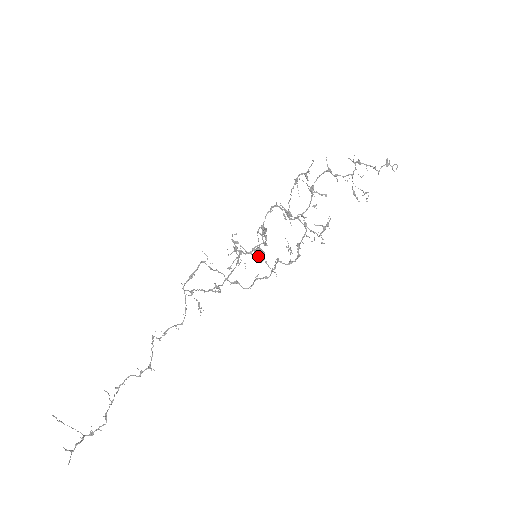
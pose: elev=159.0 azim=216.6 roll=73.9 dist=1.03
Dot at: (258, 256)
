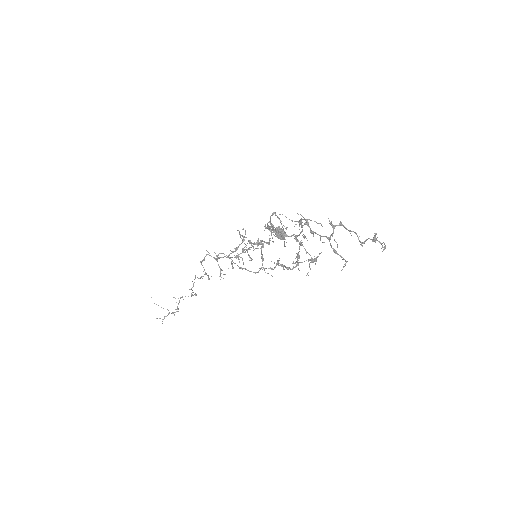
Dot at: (276, 236)
